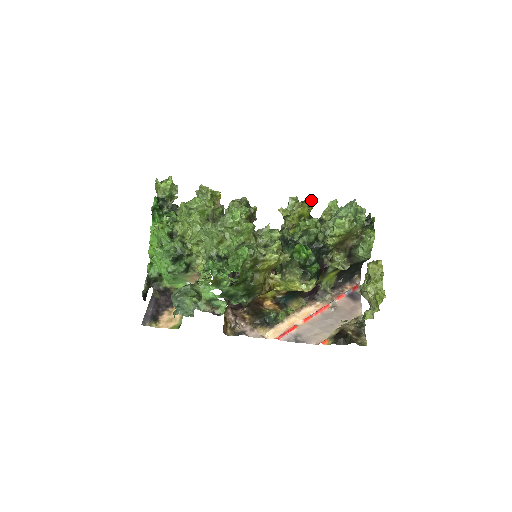
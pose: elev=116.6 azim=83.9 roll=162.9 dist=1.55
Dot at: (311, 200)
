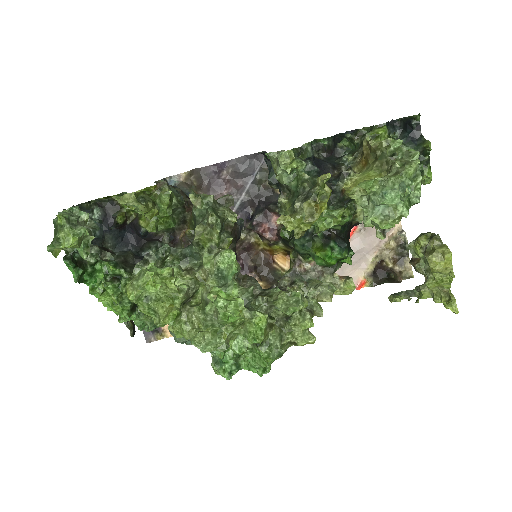
Dot at: (325, 180)
